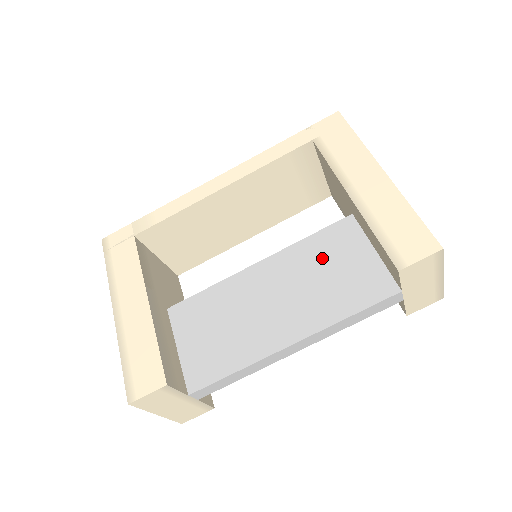
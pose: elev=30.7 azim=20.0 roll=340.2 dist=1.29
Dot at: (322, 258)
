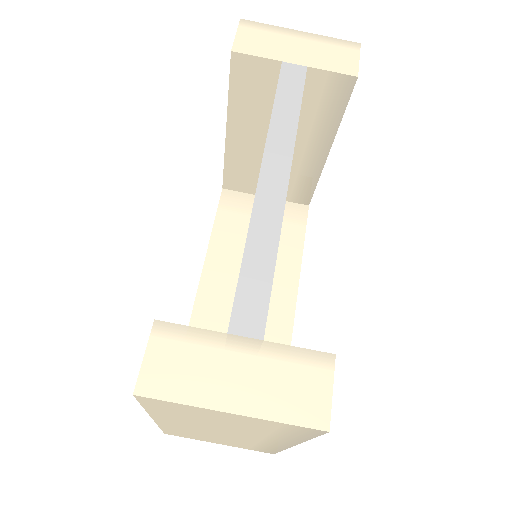
Dot at: occluded
